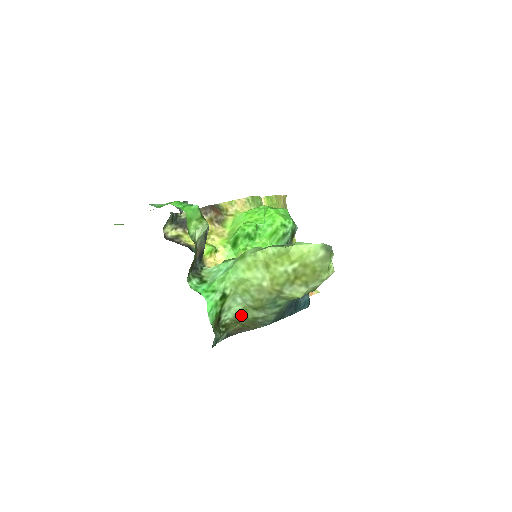
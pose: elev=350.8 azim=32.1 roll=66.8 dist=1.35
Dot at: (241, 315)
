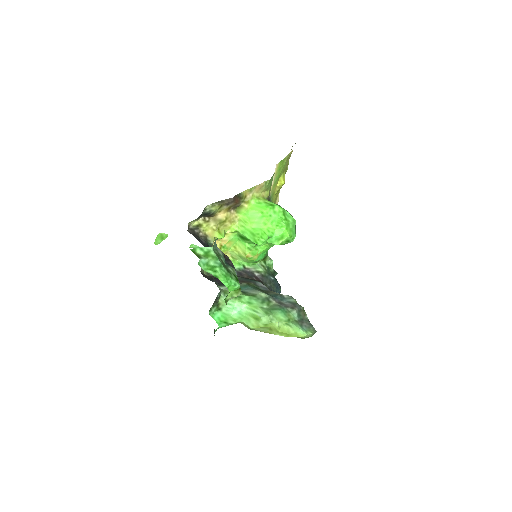
Dot at: occluded
